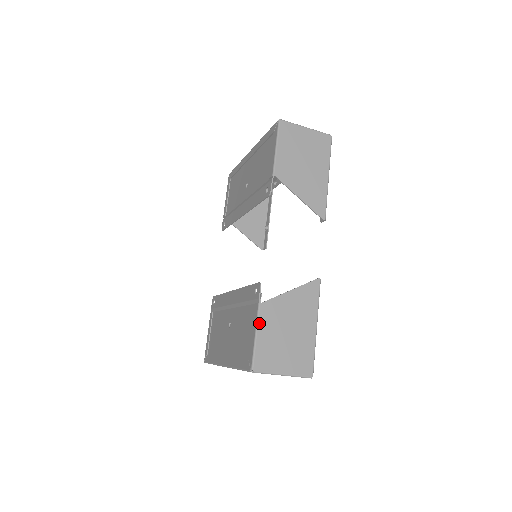
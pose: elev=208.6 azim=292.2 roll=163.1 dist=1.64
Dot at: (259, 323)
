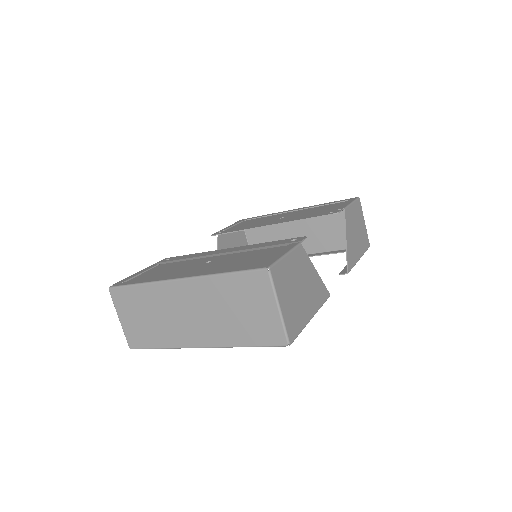
Dot at: (293, 252)
